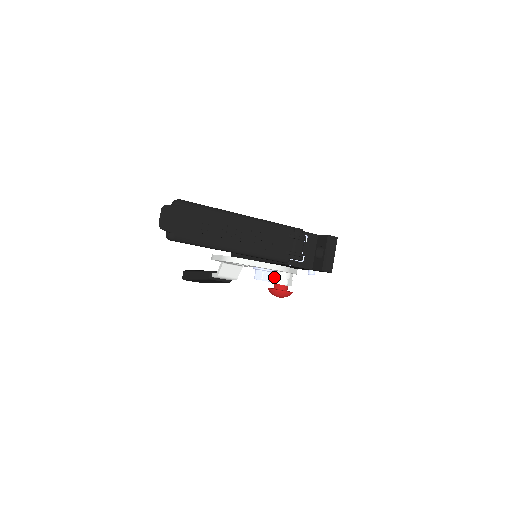
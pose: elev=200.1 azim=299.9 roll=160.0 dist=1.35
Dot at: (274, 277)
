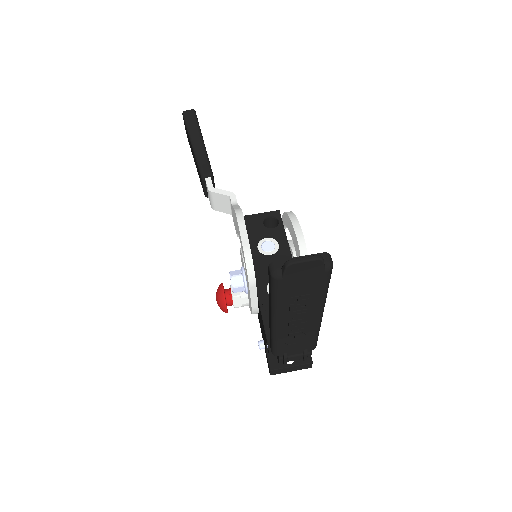
Dot at: occluded
